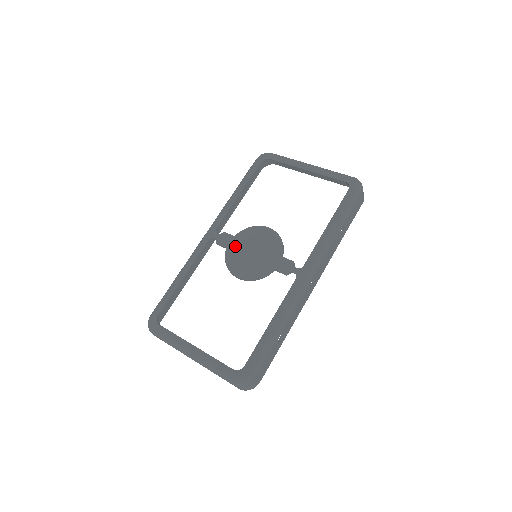
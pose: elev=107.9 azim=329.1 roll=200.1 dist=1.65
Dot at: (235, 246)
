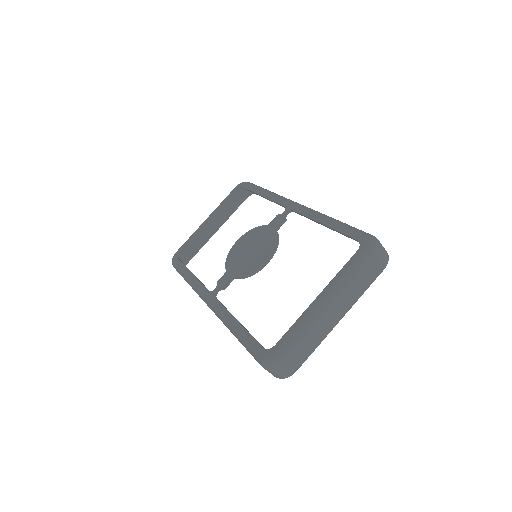
Dot at: (236, 269)
